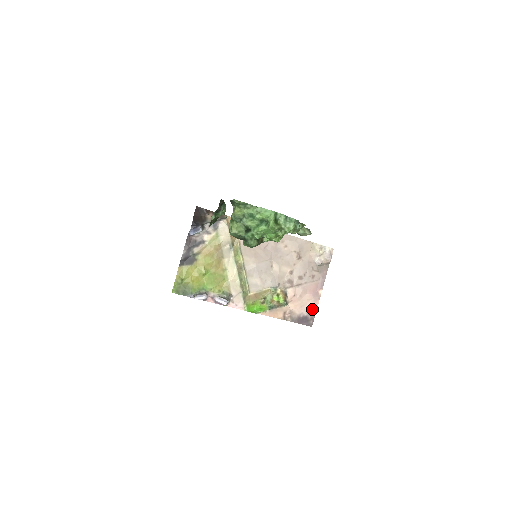
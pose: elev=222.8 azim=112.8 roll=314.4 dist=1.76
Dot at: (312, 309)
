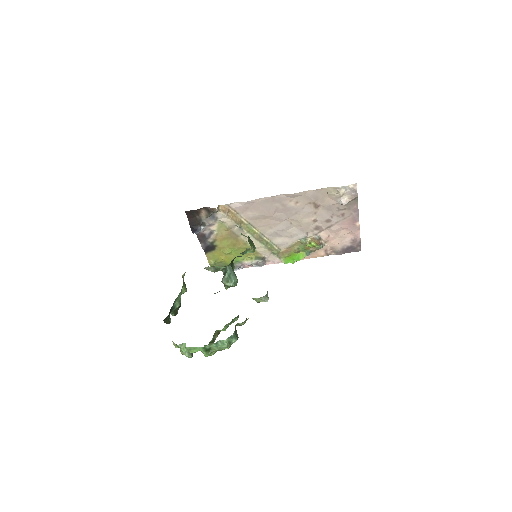
Dot at: (355, 239)
